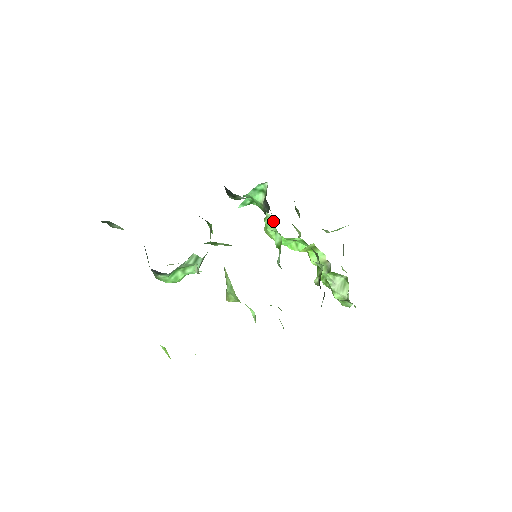
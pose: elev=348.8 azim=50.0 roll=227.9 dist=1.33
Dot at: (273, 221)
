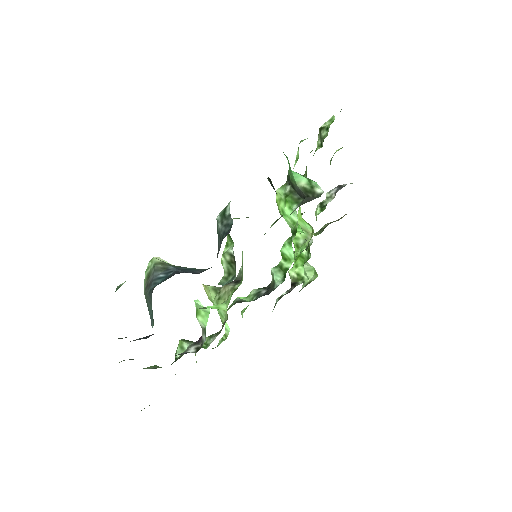
Dot at: (296, 231)
